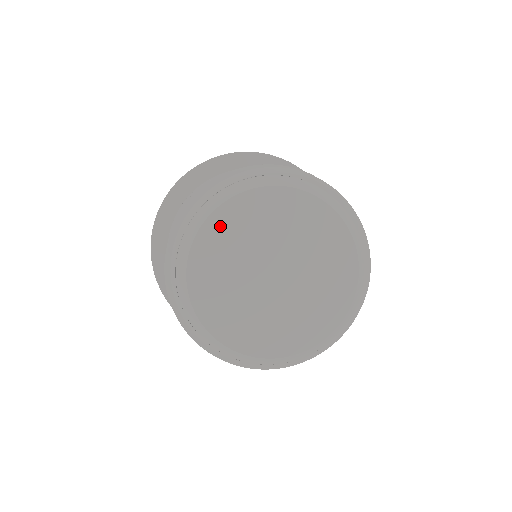
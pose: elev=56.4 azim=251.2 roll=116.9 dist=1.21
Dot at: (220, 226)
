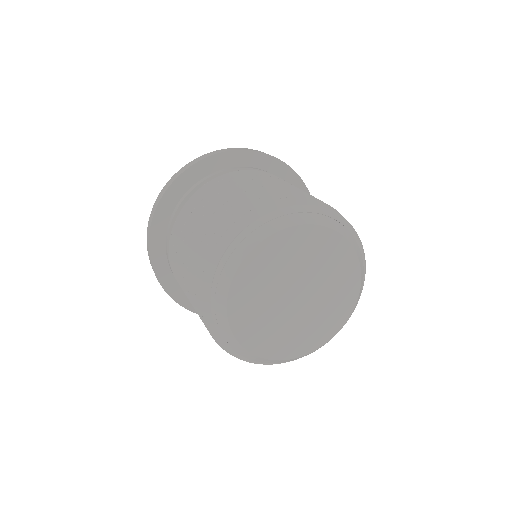
Dot at: (288, 240)
